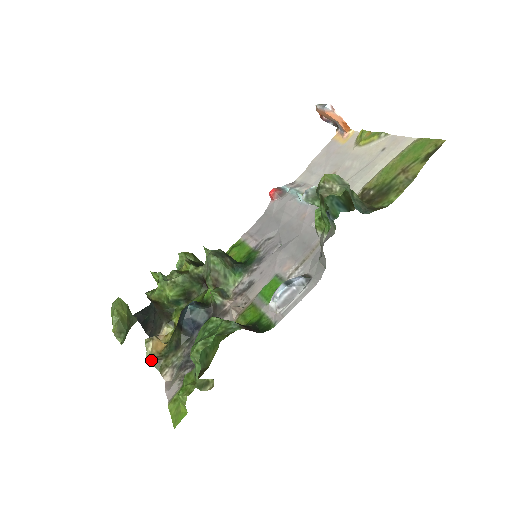
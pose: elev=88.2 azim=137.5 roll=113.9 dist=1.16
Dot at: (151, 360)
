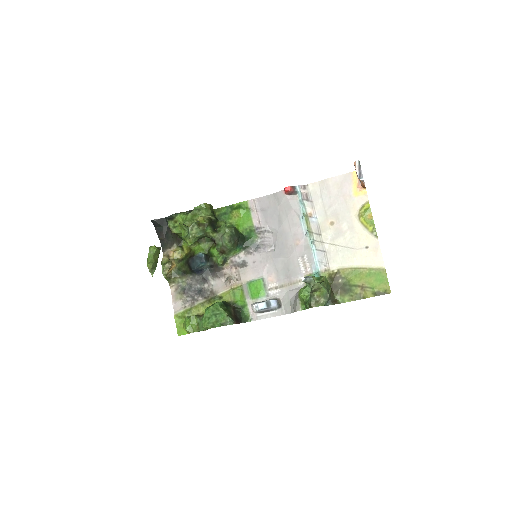
Dot at: (165, 277)
